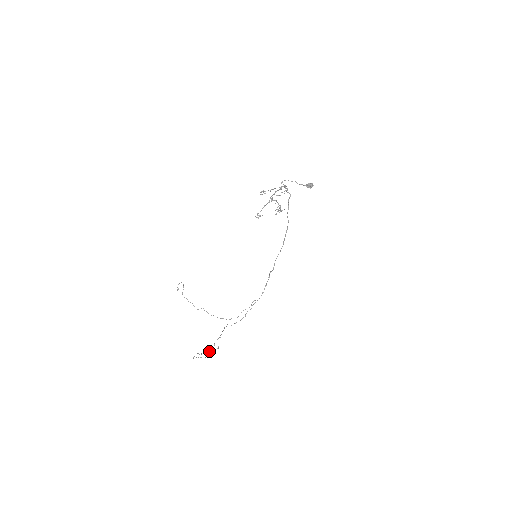
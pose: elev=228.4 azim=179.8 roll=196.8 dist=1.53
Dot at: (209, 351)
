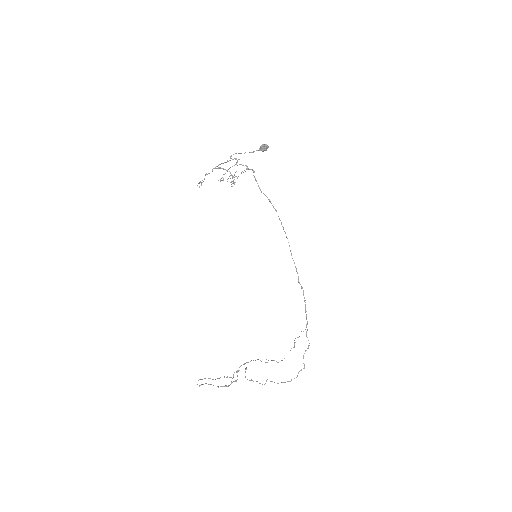
Dot at: (231, 383)
